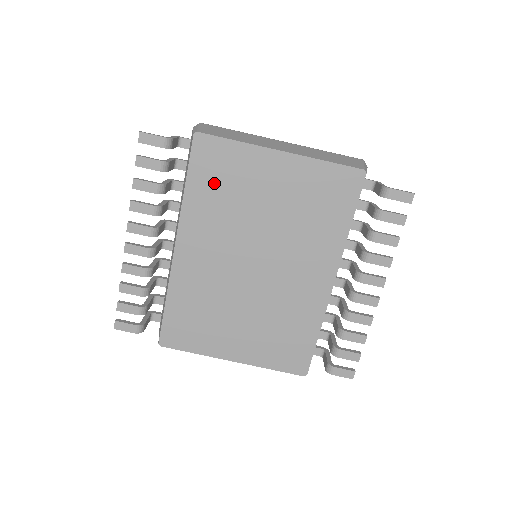
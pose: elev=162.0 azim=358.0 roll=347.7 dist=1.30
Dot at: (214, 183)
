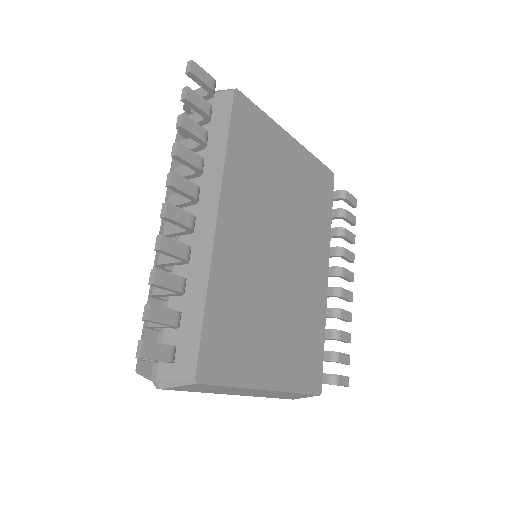
Dot at: (250, 150)
